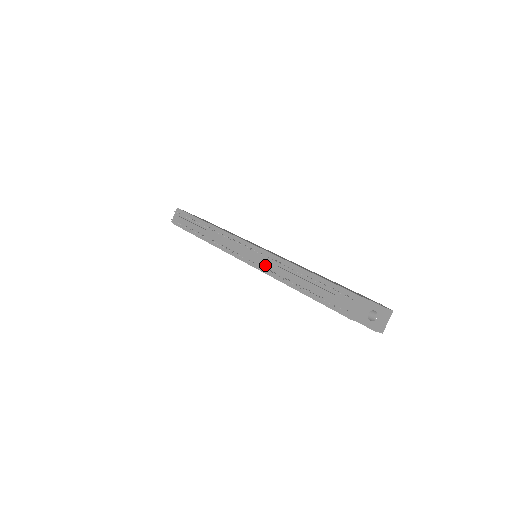
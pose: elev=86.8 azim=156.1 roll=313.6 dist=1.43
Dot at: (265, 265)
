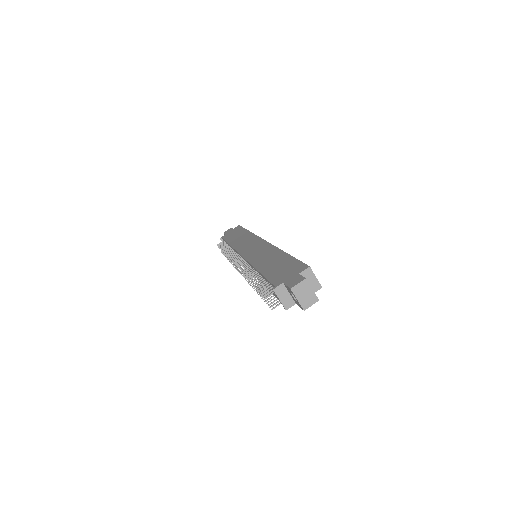
Dot at: occluded
